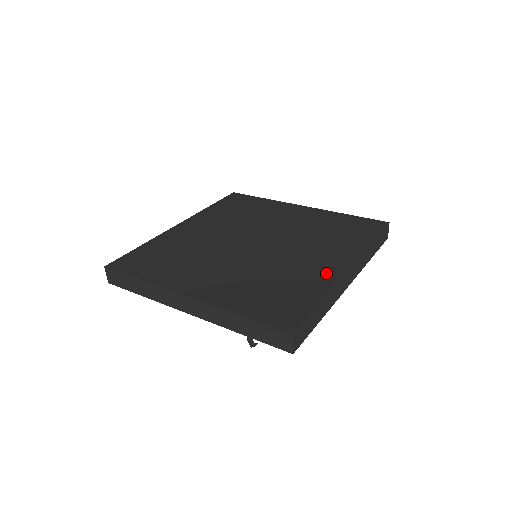
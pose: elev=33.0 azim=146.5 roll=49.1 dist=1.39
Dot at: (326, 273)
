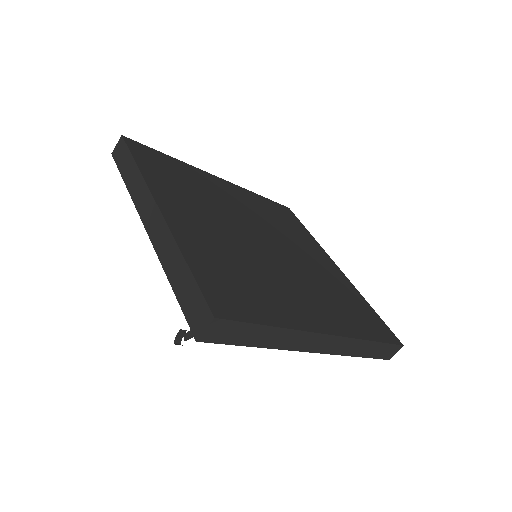
Dot at: (304, 316)
